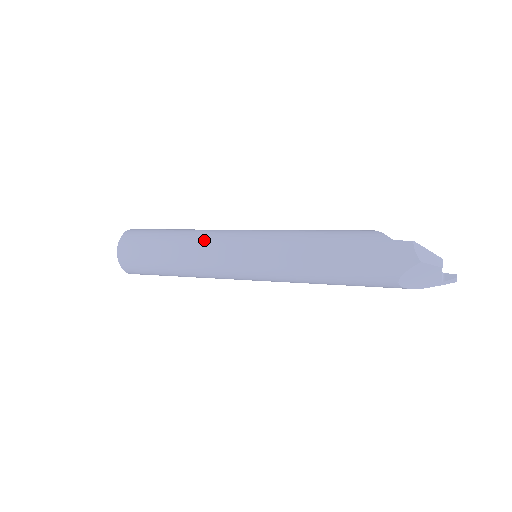
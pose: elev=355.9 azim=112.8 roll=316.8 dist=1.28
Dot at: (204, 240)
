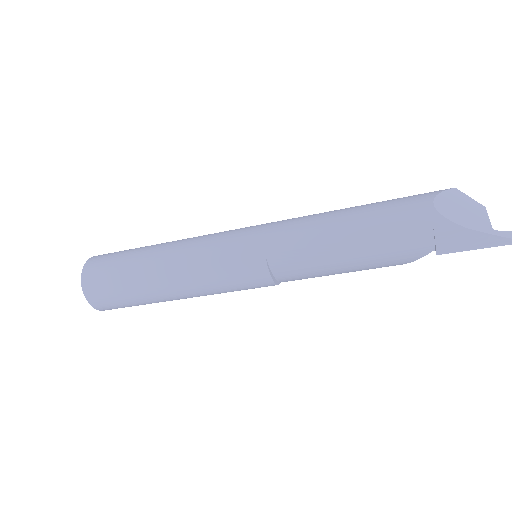
Dot at: occluded
